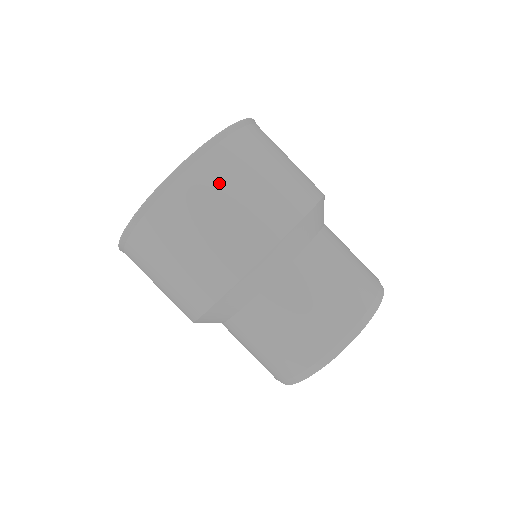
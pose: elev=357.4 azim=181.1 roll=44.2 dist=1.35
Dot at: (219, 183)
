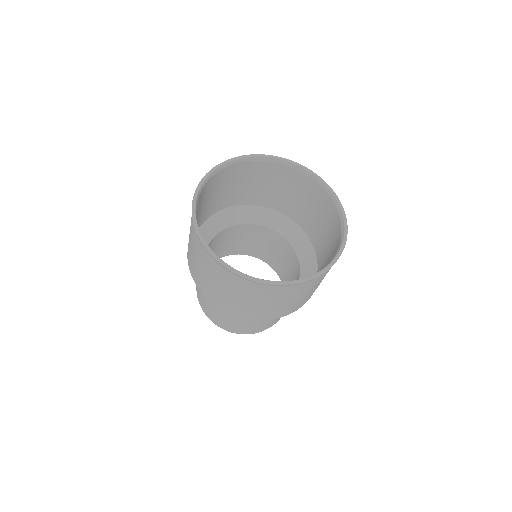
Dot at: (302, 292)
